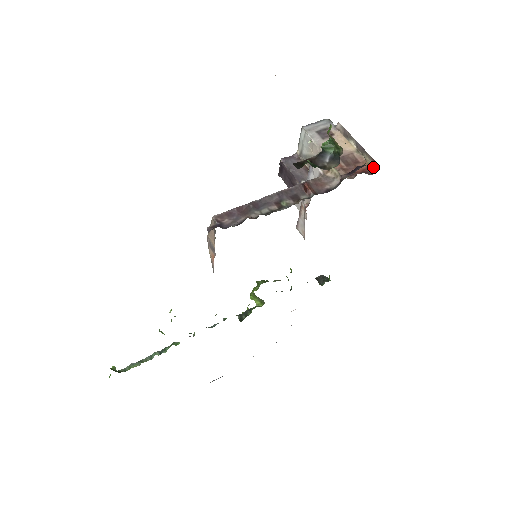
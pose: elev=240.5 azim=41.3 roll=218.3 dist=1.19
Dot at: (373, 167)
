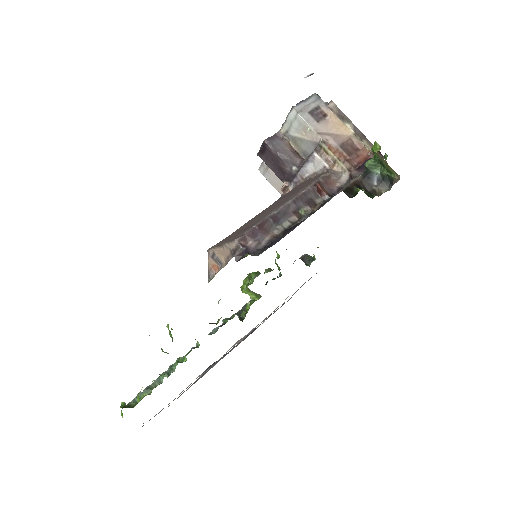
Dot at: occluded
